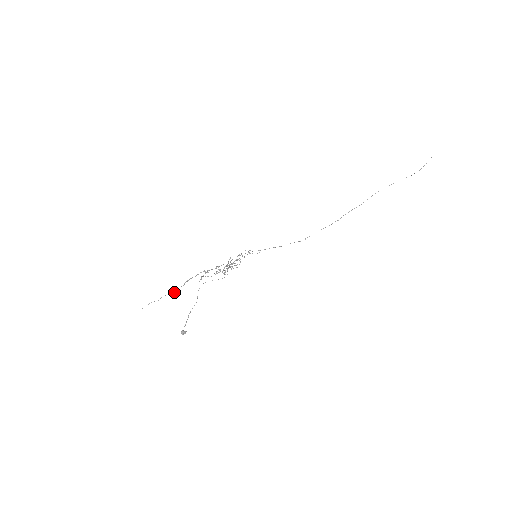
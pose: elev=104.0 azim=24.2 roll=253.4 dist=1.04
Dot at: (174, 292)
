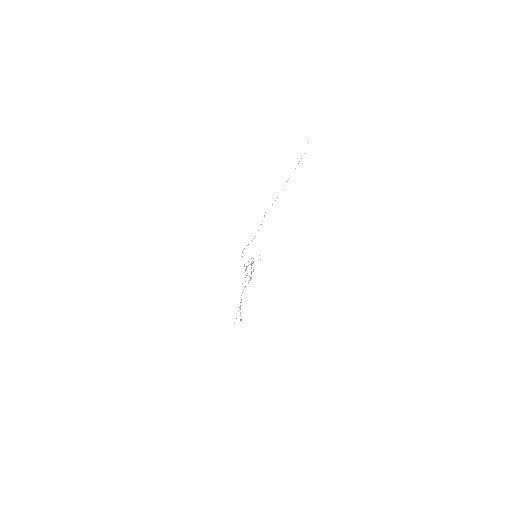
Dot at: occluded
